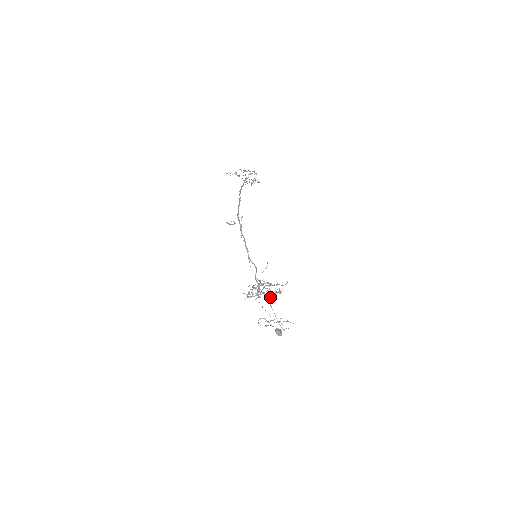
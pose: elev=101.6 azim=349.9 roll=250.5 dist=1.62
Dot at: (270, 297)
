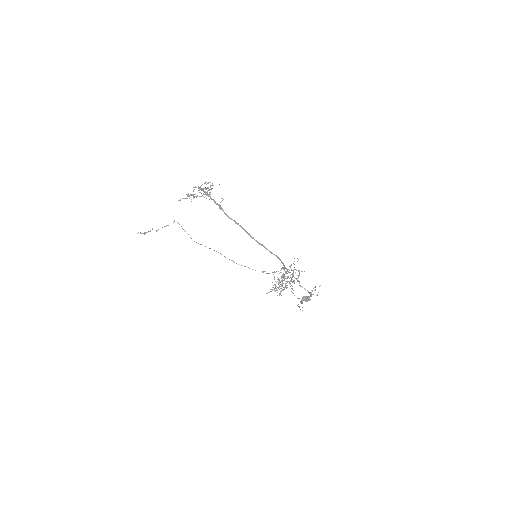
Dot at: (297, 281)
